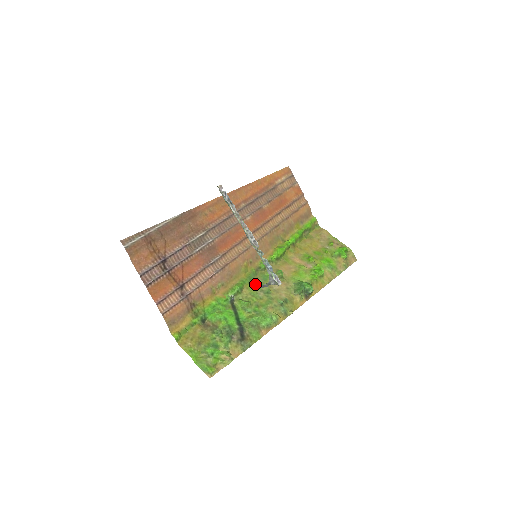
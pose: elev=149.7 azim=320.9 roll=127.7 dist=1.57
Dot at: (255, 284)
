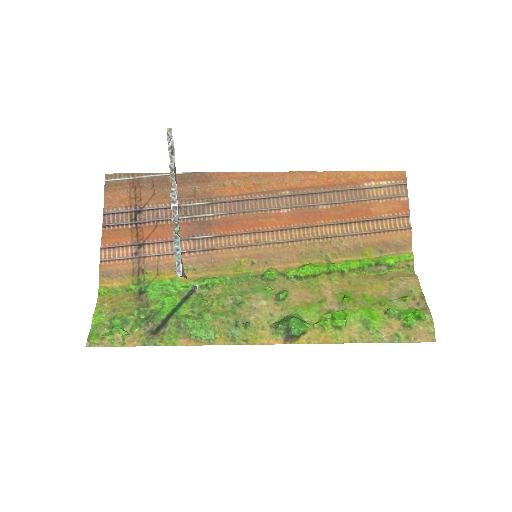
Dot at: (237, 289)
